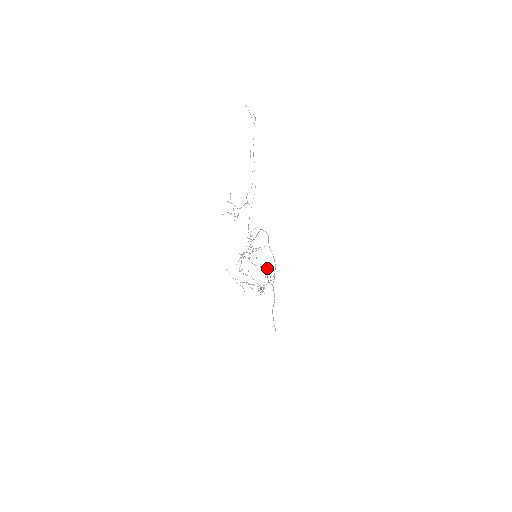
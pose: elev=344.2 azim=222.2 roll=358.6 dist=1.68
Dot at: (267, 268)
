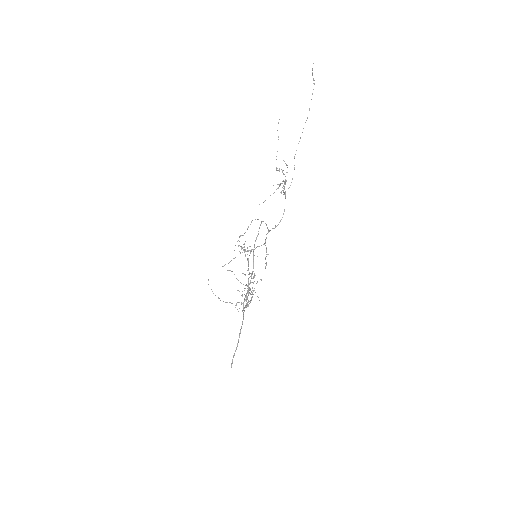
Dot at: (254, 275)
